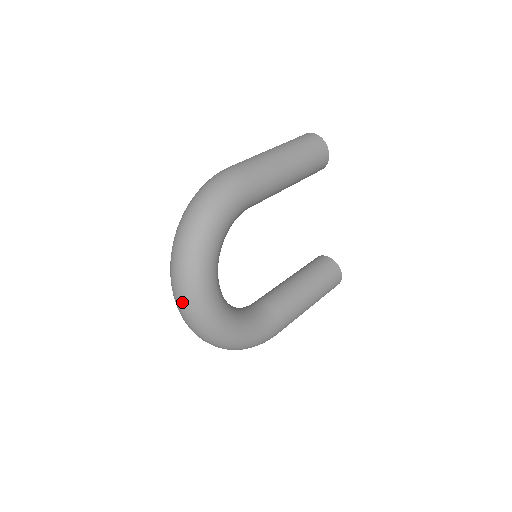
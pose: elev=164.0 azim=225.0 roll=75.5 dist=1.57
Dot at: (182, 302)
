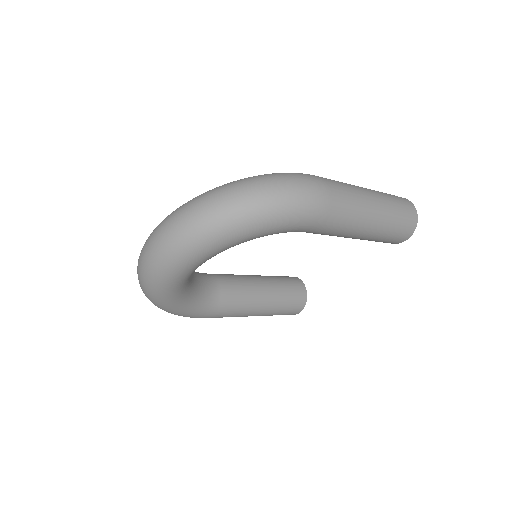
Dot at: (153, 252)
